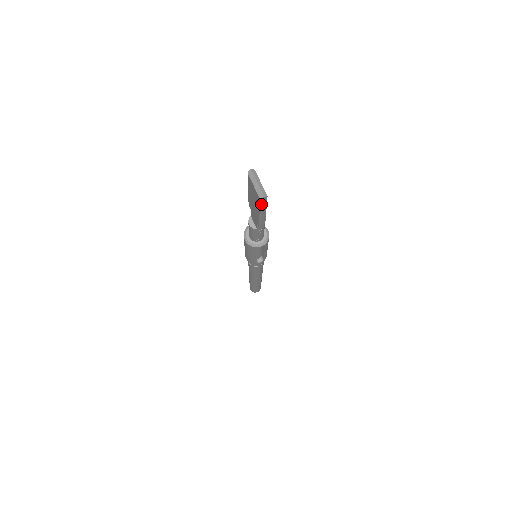
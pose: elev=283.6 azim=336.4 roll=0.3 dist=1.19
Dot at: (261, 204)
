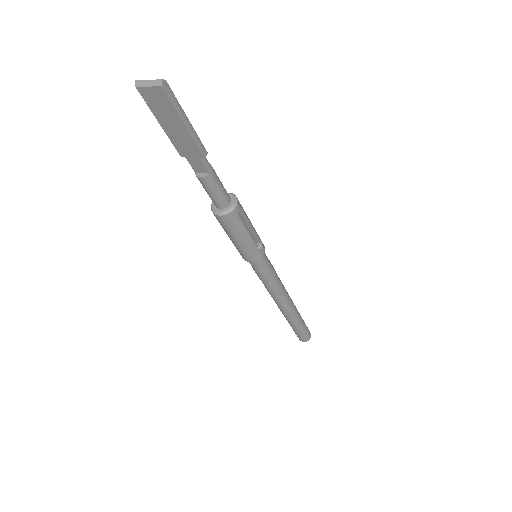
Dot at: (170, 99)
